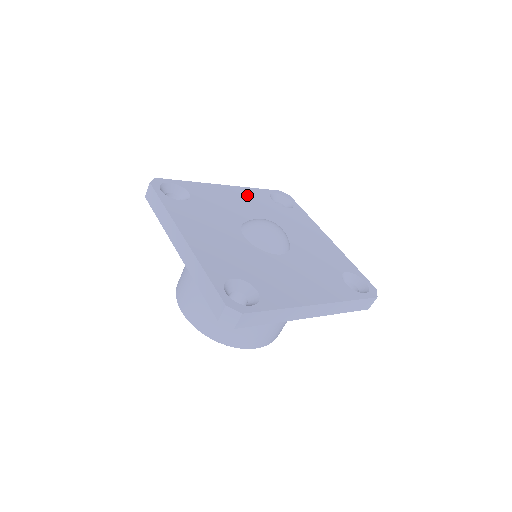
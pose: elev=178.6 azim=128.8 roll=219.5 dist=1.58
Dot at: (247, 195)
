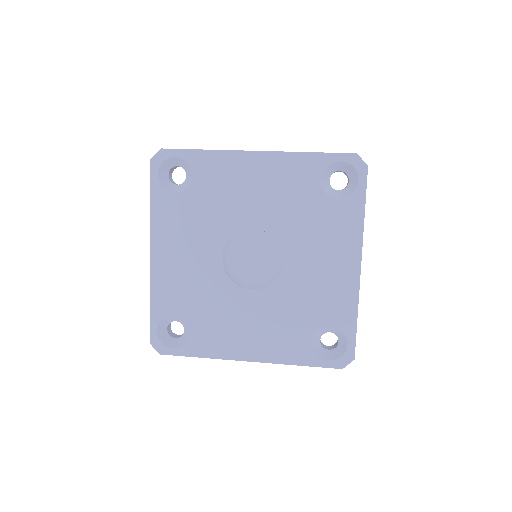
Dot at: (281, 173)
